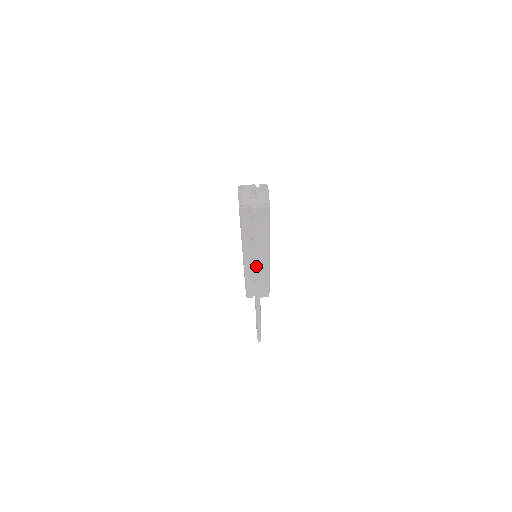
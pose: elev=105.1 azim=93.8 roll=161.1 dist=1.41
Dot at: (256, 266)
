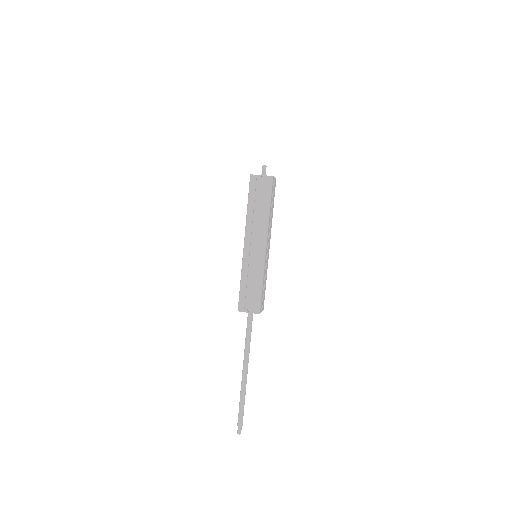
Dot at: (253, 255)
